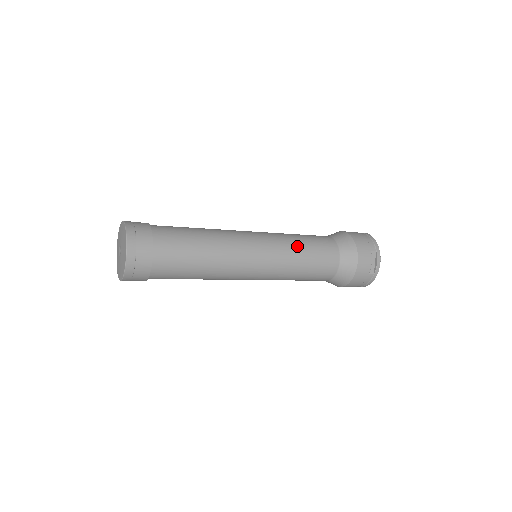
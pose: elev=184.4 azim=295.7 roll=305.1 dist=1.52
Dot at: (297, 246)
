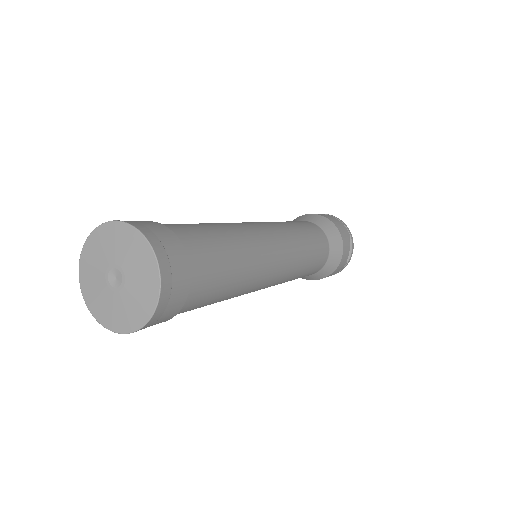
Dot at: (303, 240)
